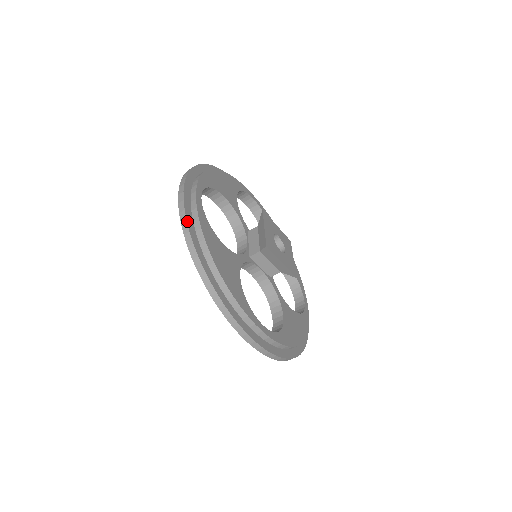
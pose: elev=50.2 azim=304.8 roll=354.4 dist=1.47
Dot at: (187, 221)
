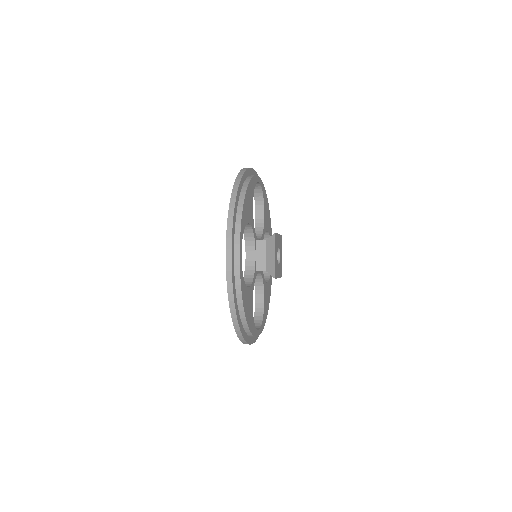
Dot at: (233, 292)
